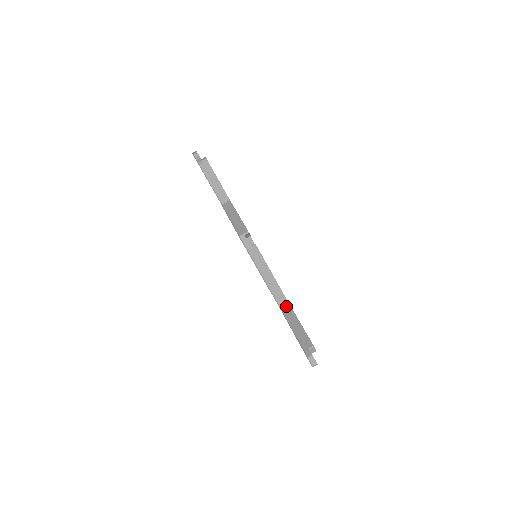
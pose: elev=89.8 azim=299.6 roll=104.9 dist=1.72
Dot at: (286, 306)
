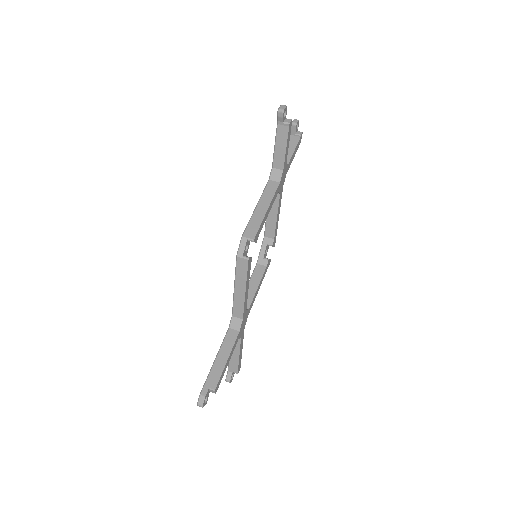
Dot at: (236, 326)
